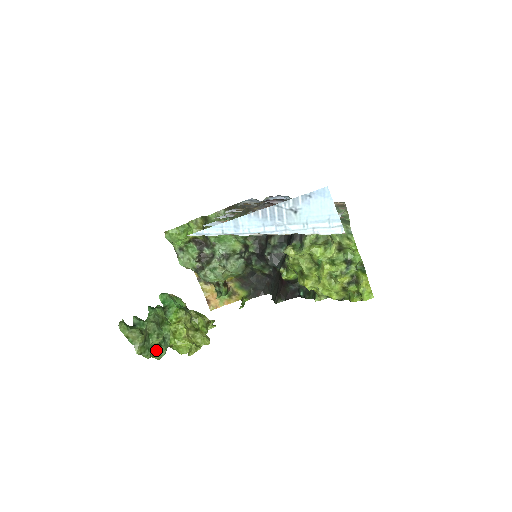
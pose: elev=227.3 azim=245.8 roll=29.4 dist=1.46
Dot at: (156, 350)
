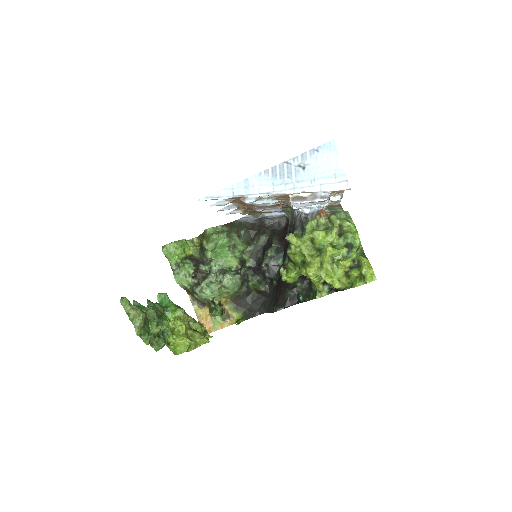
Dot at: (155, 340)
